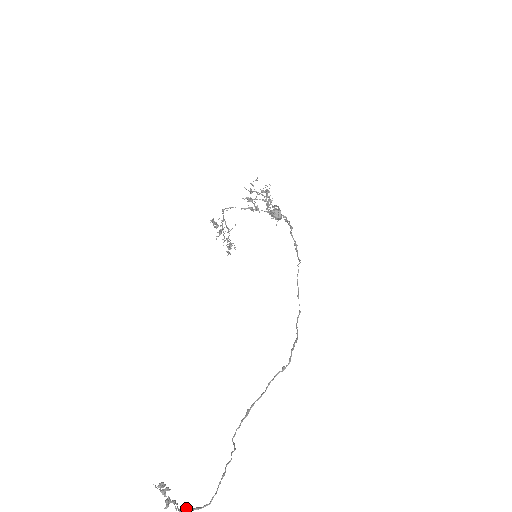
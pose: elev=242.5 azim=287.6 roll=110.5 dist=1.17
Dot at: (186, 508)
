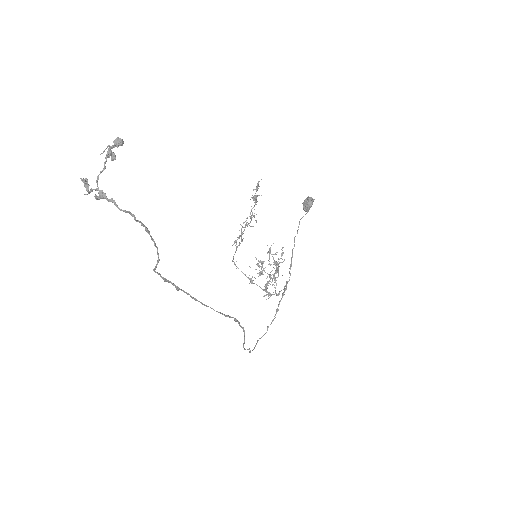
Dot at: (98, 196)
